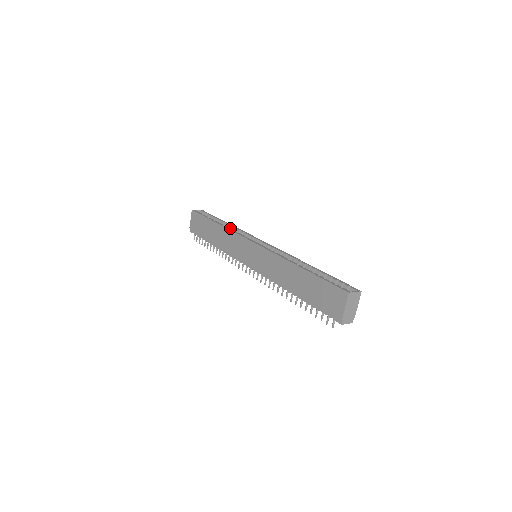
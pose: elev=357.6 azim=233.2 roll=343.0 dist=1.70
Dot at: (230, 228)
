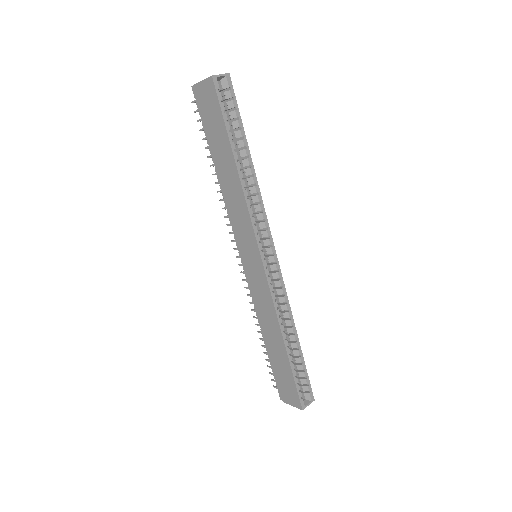
Dot at: (249, 180)
